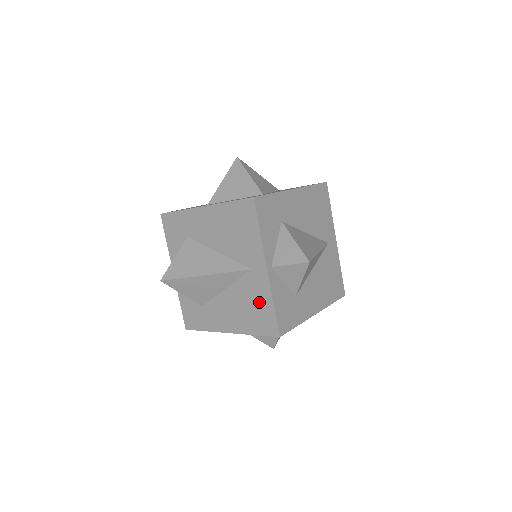
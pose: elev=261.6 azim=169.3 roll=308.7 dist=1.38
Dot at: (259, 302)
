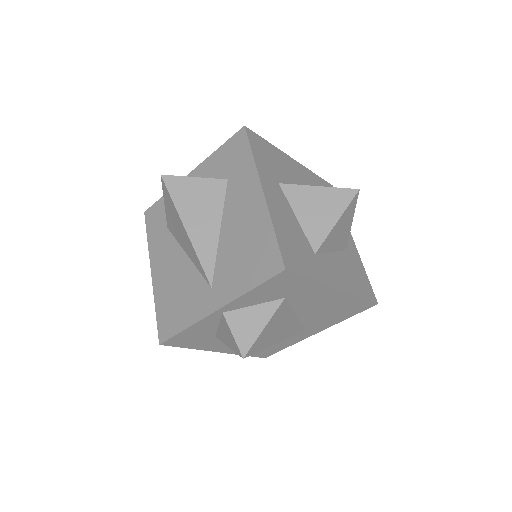
Dot at: (184, 308)
